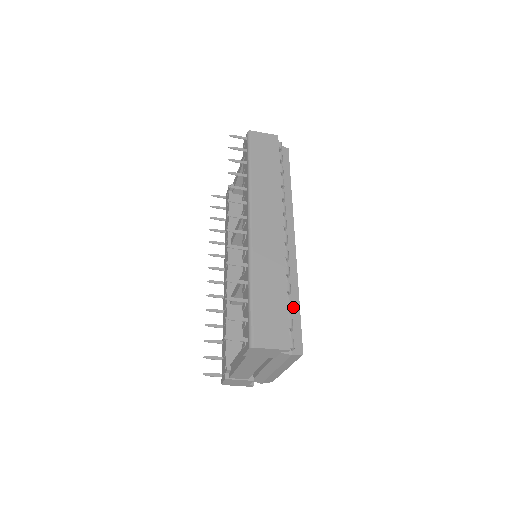
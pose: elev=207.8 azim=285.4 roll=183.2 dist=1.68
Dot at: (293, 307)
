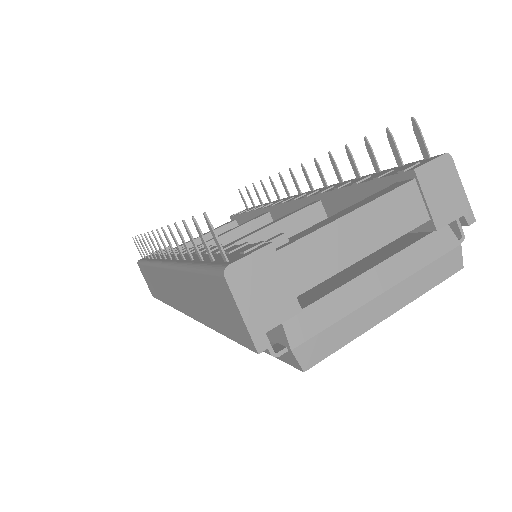
Dot at: occluded
